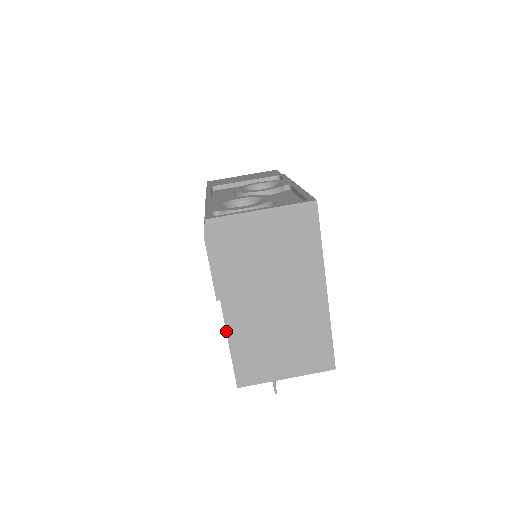
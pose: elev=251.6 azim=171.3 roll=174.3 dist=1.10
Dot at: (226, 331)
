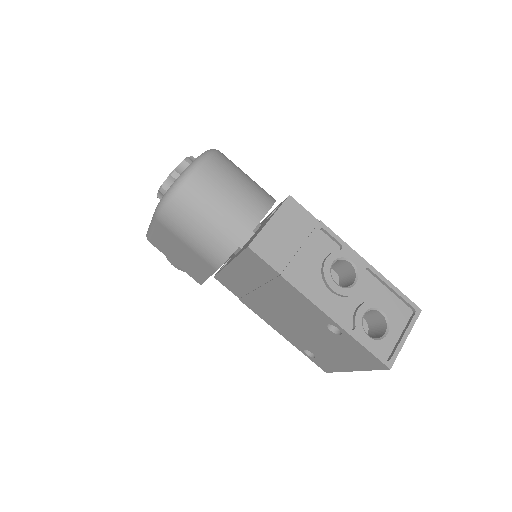
Dot at: occluded
